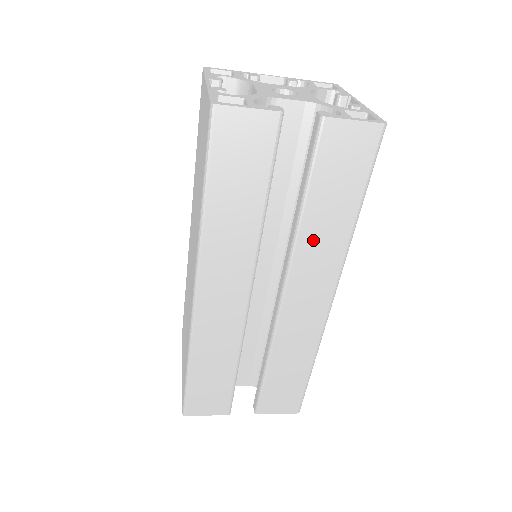
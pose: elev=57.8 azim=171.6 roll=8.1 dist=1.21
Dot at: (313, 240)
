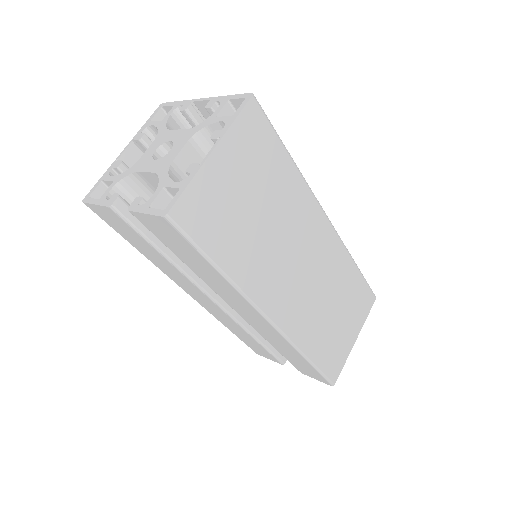
Dot at: (211, 282)
